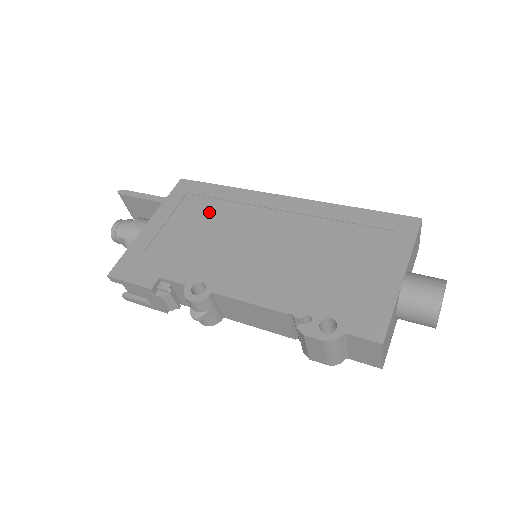
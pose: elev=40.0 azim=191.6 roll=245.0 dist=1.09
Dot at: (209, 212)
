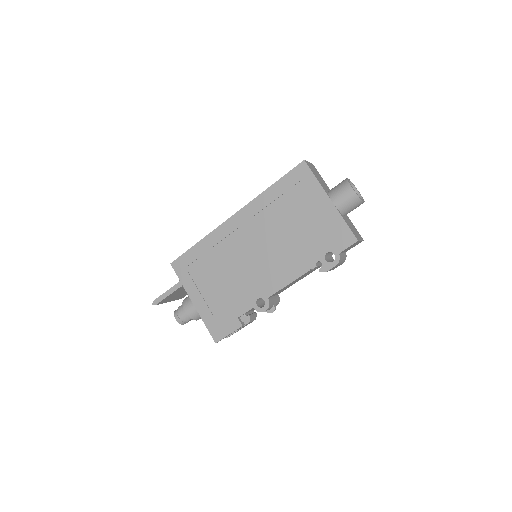
Dot at: (211, 265)
